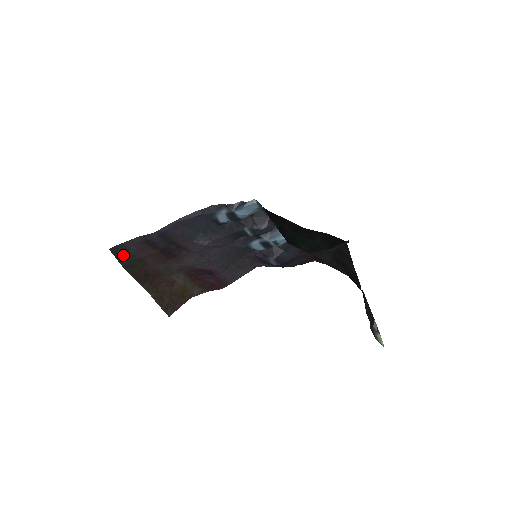
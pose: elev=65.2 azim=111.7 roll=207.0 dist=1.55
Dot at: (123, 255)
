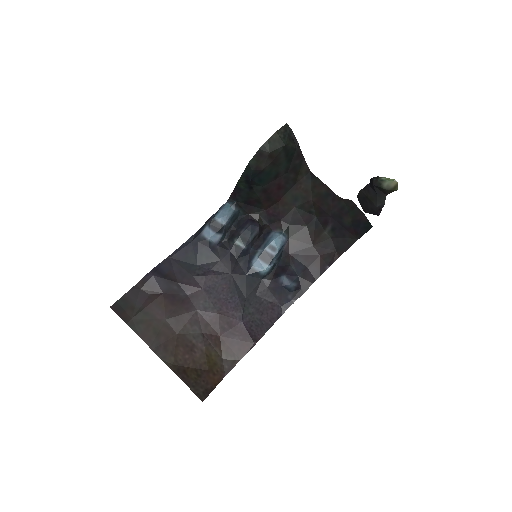
Dot at: (126, 311)
